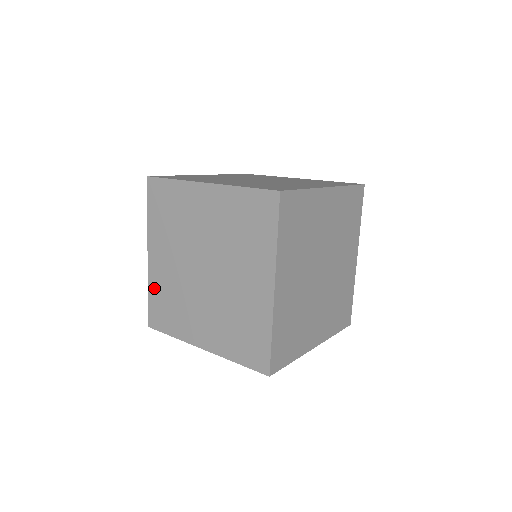
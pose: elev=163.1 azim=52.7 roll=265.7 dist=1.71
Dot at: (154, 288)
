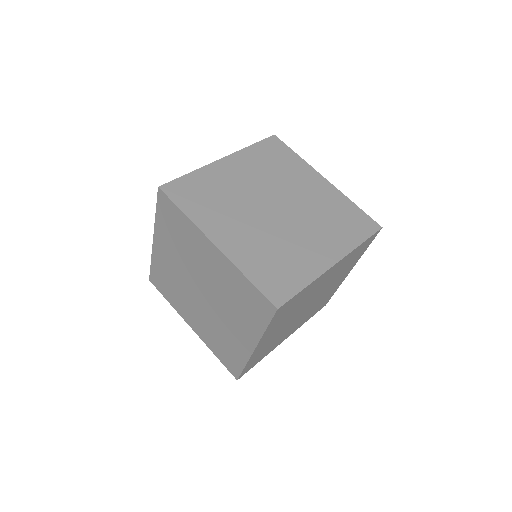
Dot at: (156, 264)
